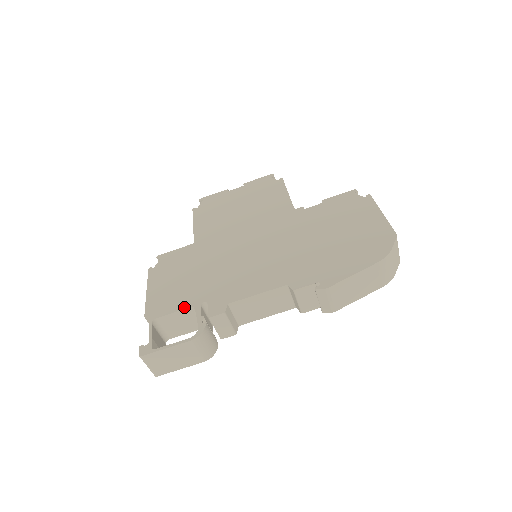
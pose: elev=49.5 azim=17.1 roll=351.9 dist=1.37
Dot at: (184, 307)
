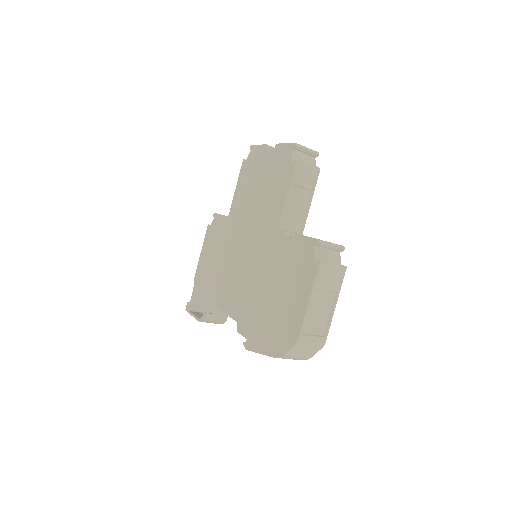
Dot at: (205, 288)
